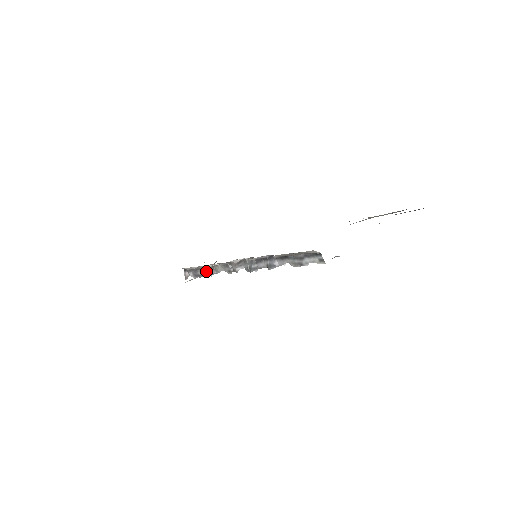
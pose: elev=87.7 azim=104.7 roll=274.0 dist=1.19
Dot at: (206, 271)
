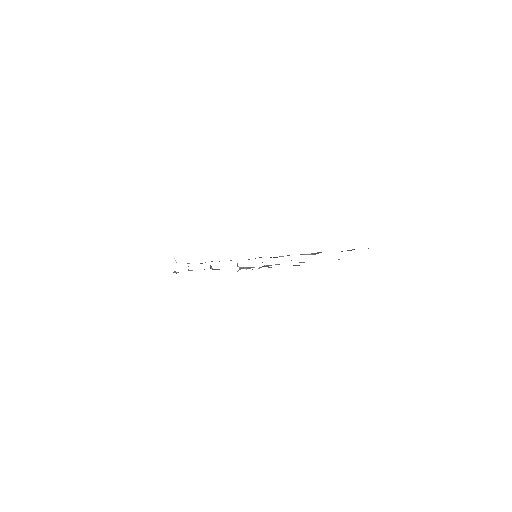
Dot at: occluded
